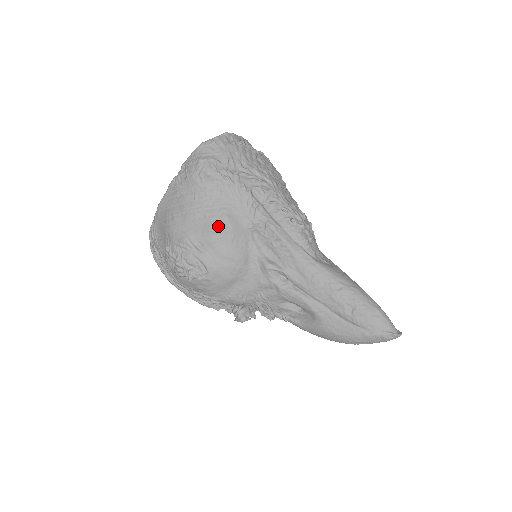
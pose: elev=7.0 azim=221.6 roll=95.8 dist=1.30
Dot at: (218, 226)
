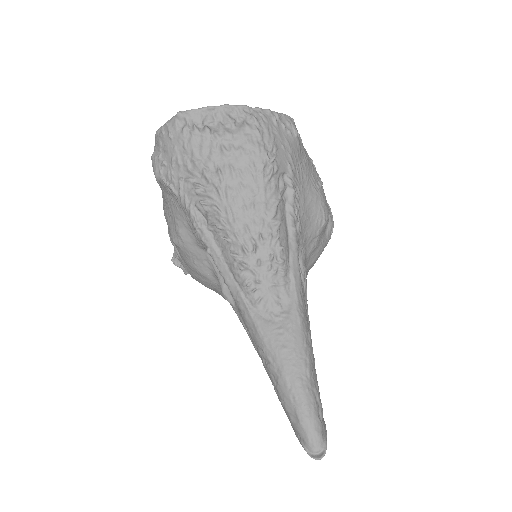
Dot at: (175, 239)
